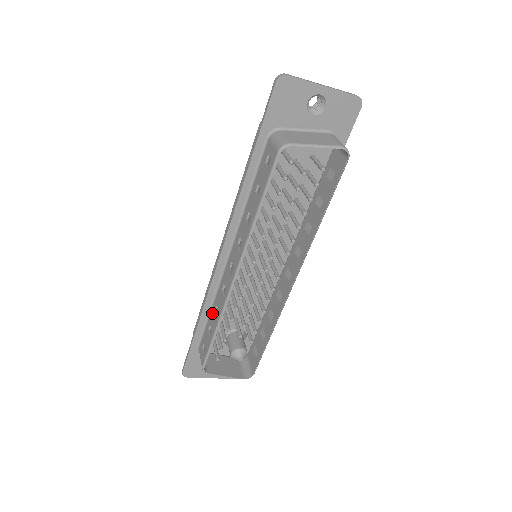
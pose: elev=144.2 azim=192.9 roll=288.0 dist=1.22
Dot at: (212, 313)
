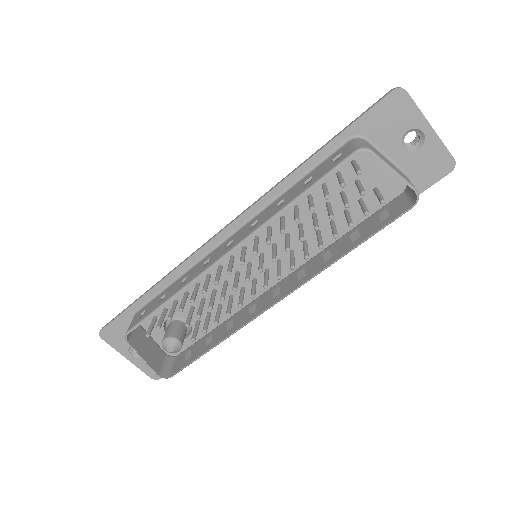
Dot at: (176, 283)
